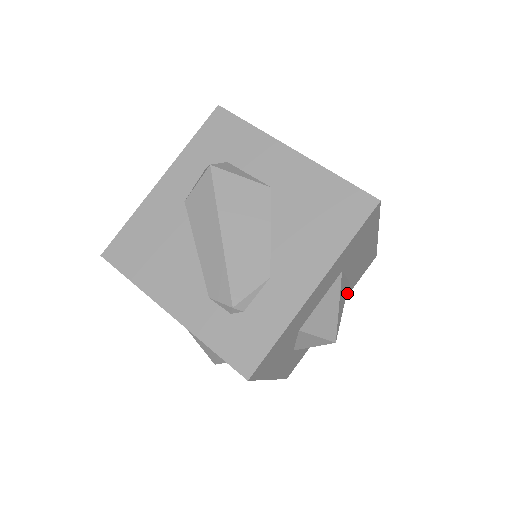
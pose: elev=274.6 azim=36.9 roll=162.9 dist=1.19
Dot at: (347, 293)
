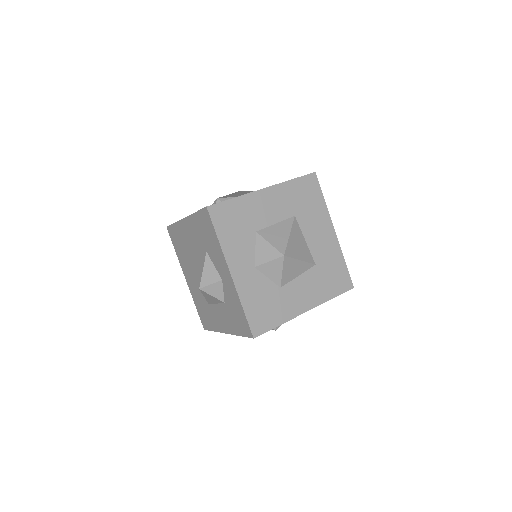
Dot at: (321, 294)
